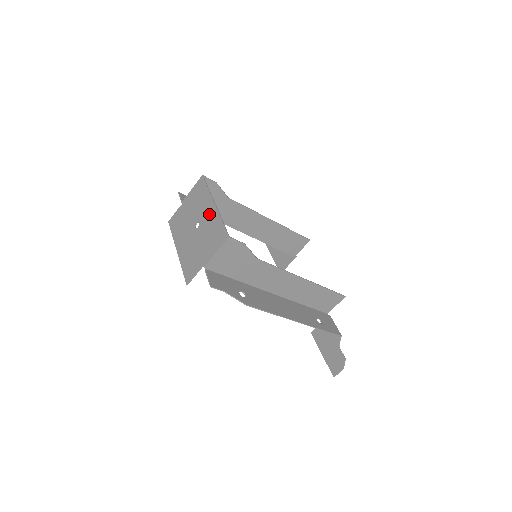
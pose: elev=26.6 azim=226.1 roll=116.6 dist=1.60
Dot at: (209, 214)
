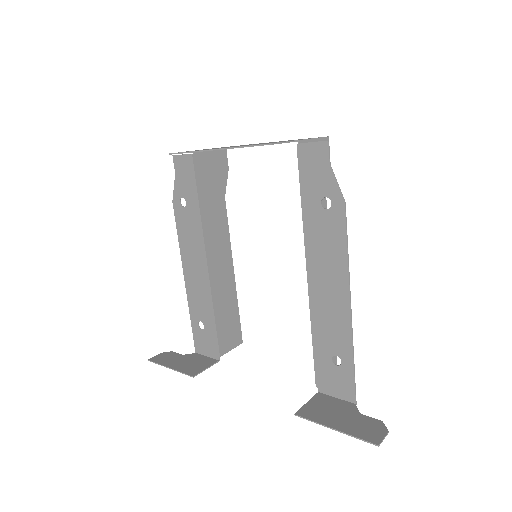
Dot at: (269, 142)
